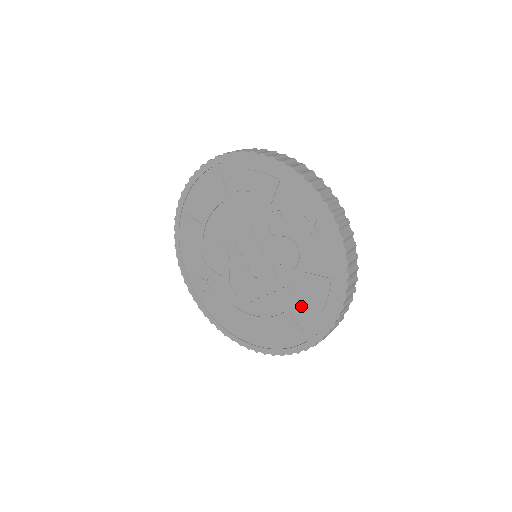
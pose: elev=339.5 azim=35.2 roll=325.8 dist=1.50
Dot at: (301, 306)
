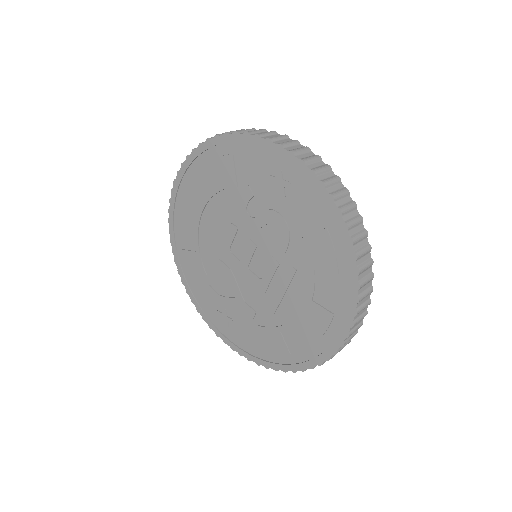
Dot at: (317, 283)
